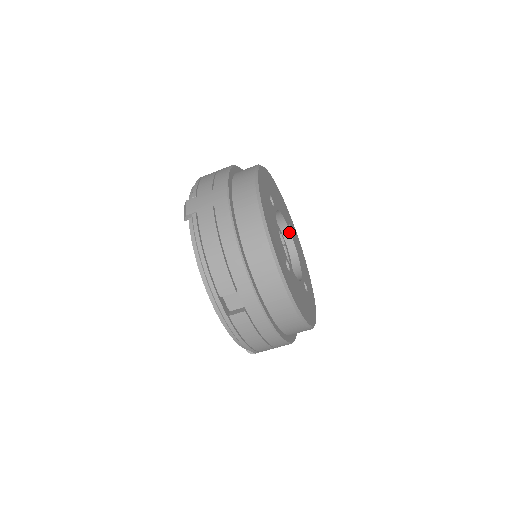
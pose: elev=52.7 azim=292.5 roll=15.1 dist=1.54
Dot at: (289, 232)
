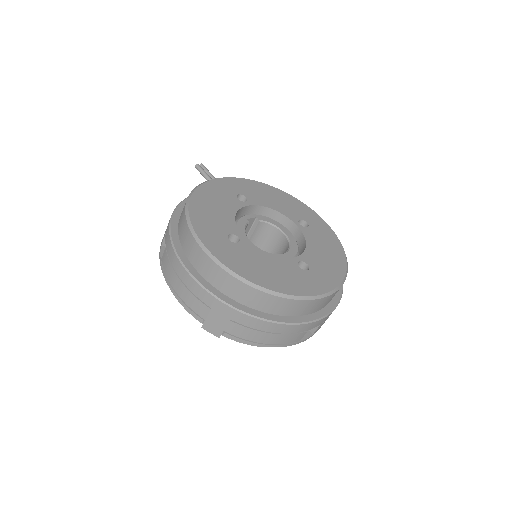
Dot at: (247, 207)
